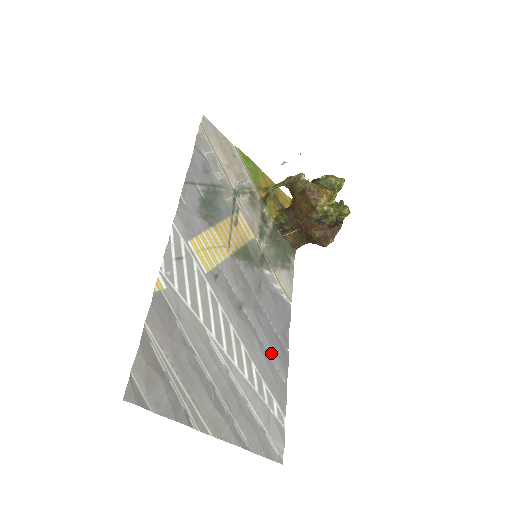
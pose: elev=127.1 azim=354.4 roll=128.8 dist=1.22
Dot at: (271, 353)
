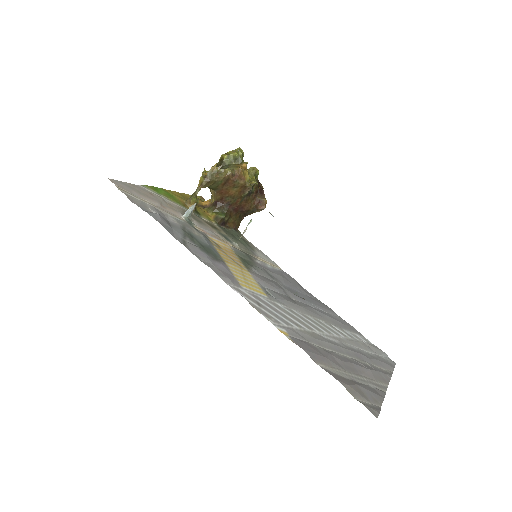
Dot at: (323, 310)
